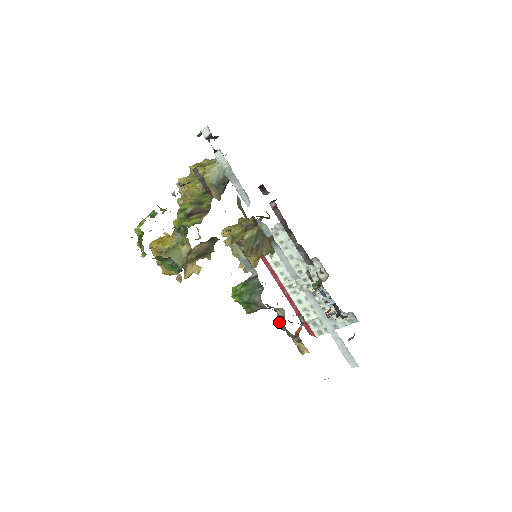
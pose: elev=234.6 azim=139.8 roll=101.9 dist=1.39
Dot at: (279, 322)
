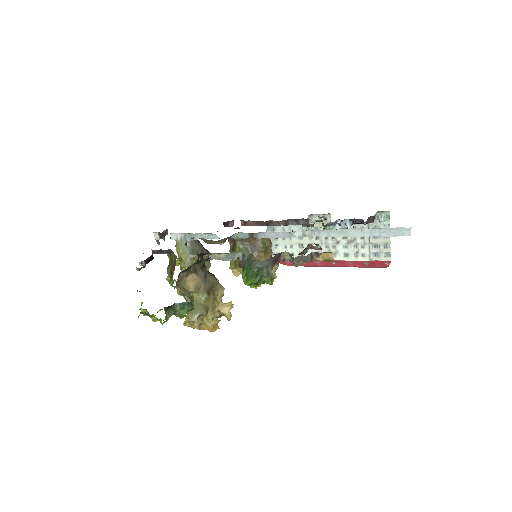
Dot at: (293, 262)
